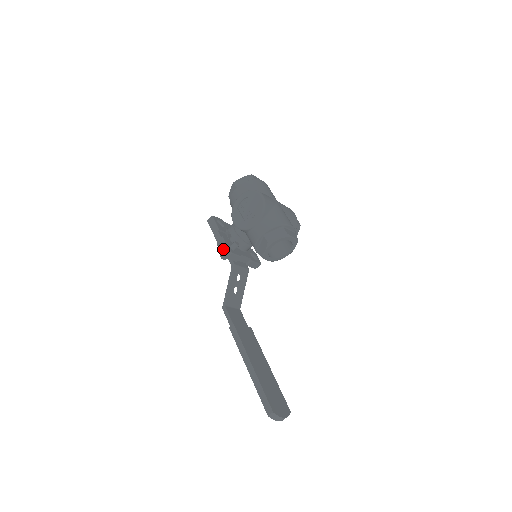
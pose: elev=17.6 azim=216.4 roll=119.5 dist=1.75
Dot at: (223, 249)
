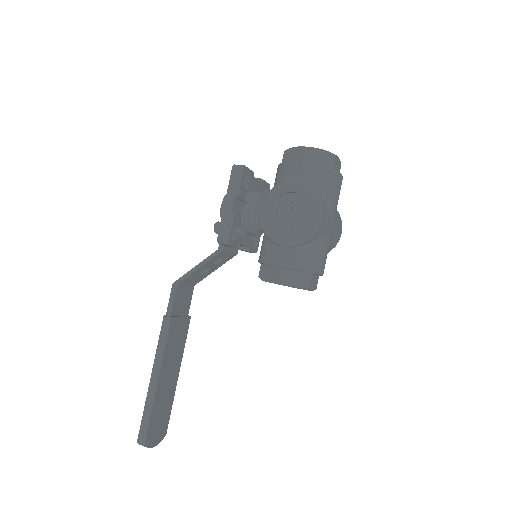
Dot at: (223, 230)
